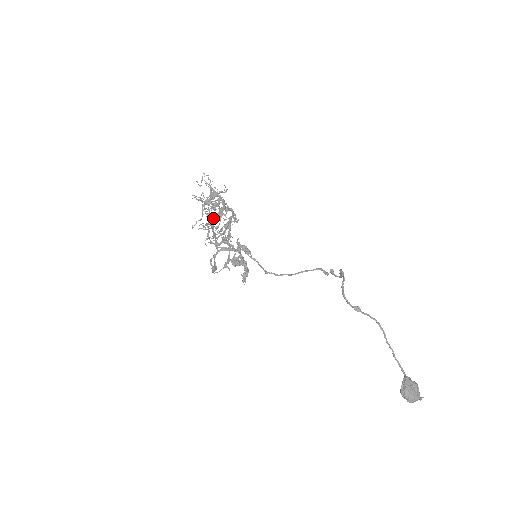
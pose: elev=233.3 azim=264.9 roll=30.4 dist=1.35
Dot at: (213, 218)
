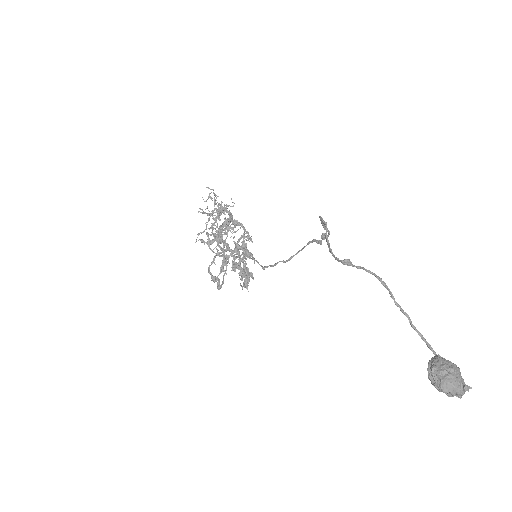
Dot at: occluded
